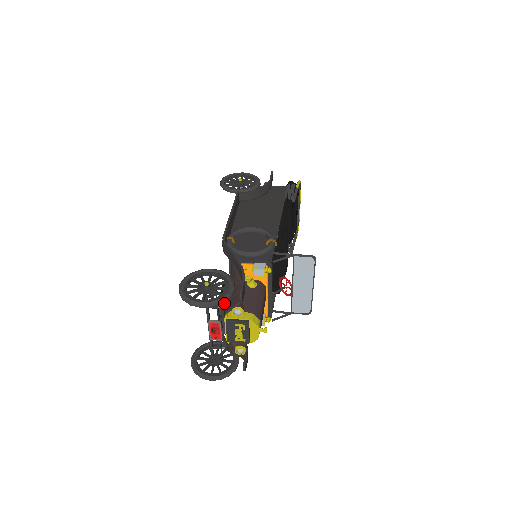
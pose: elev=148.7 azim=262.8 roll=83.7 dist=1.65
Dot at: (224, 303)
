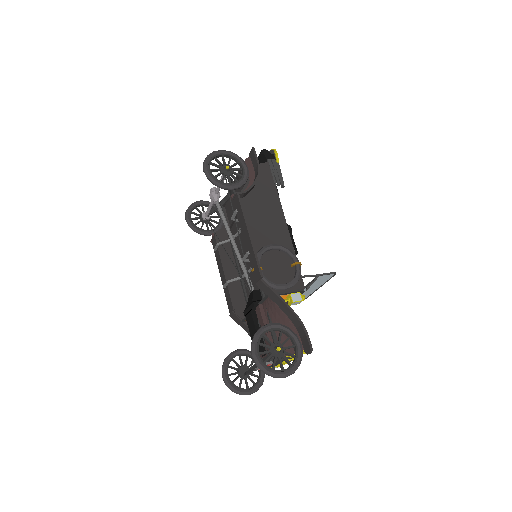
Dot at: occluded
